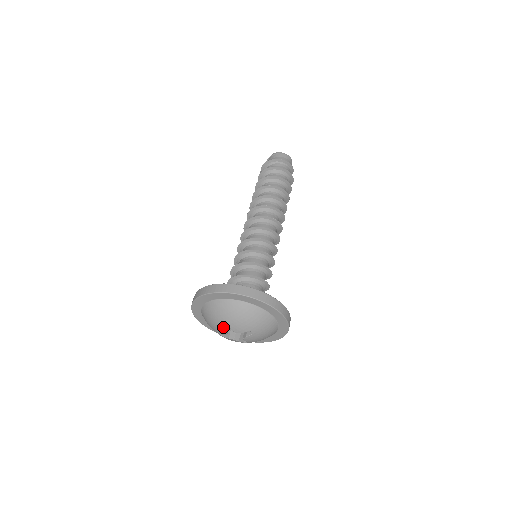
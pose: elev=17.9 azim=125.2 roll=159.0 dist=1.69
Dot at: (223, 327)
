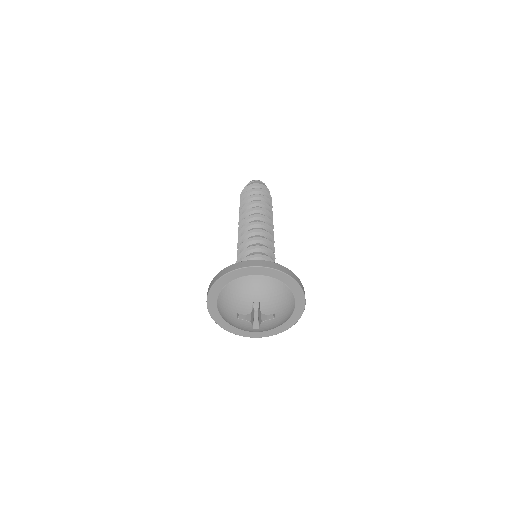
Dot at: (252, 305)
